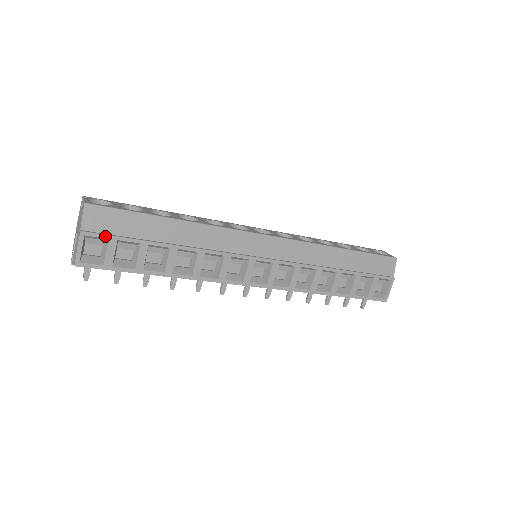
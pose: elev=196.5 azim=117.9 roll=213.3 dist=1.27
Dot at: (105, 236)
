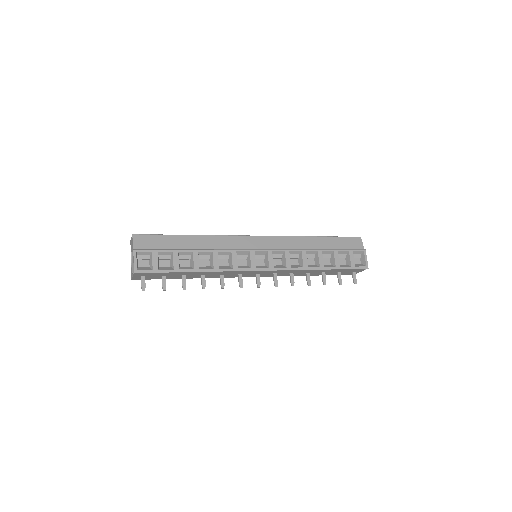
Dot at: (149, 250)
